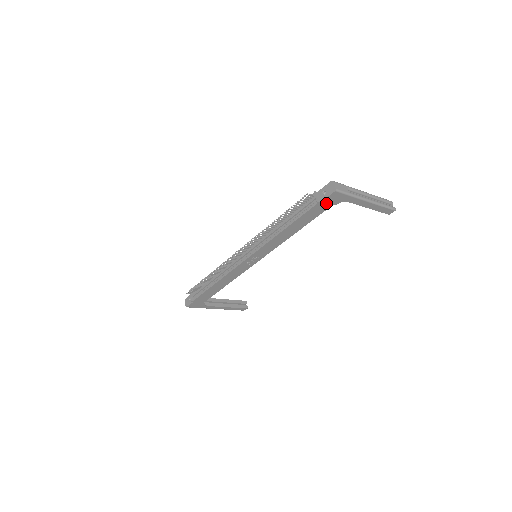
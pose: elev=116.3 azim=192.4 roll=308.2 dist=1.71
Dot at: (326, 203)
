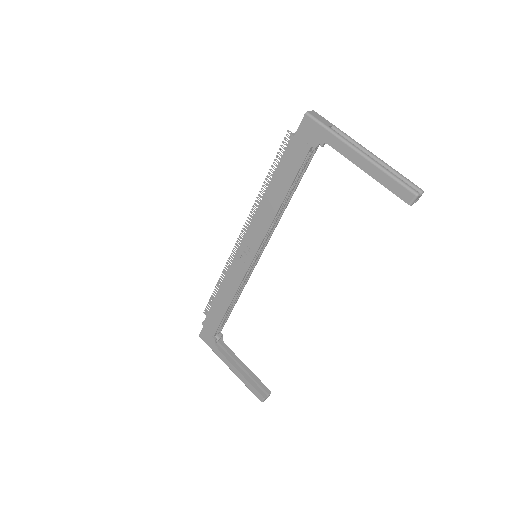
Dot at: (302, 141)
